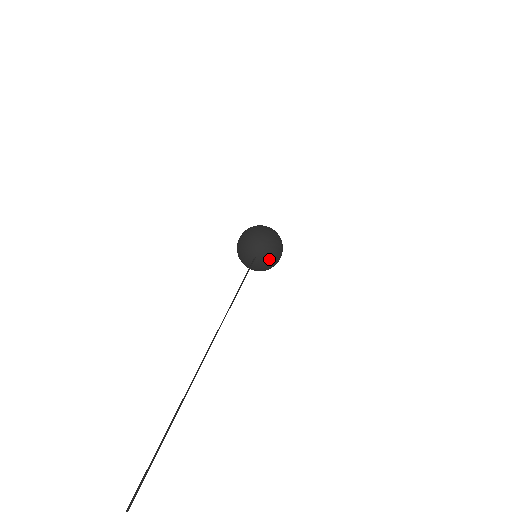
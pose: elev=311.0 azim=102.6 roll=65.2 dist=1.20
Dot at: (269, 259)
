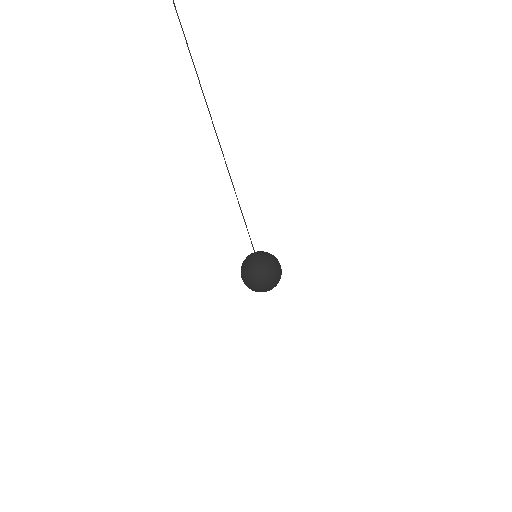
Dot at: (259, 260)
